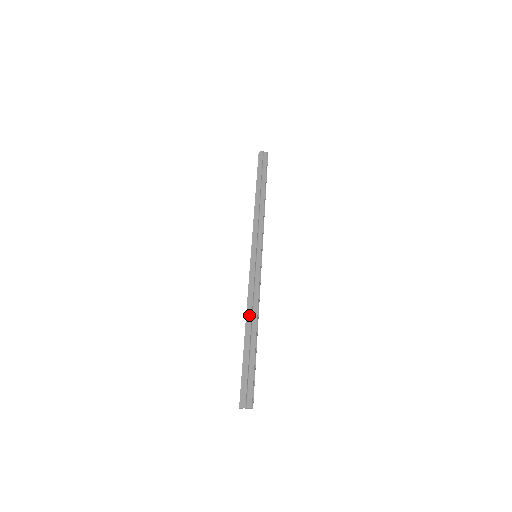
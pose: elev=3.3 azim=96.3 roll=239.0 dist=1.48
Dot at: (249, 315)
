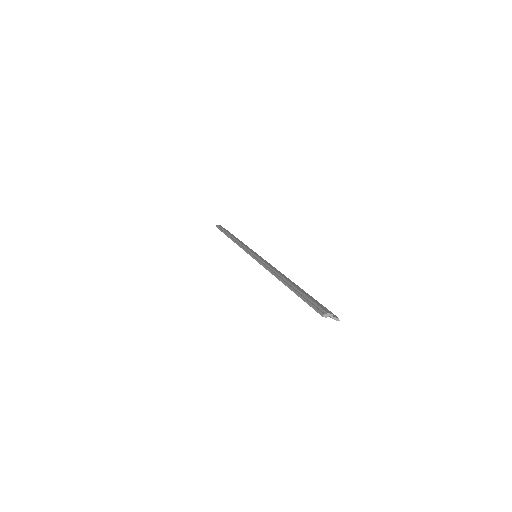
Dot at: (280, 273)
